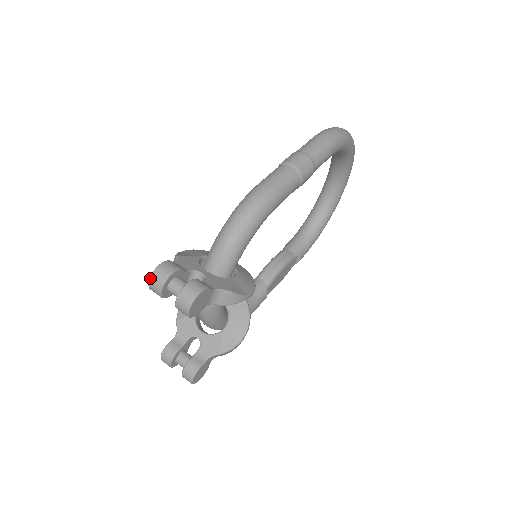
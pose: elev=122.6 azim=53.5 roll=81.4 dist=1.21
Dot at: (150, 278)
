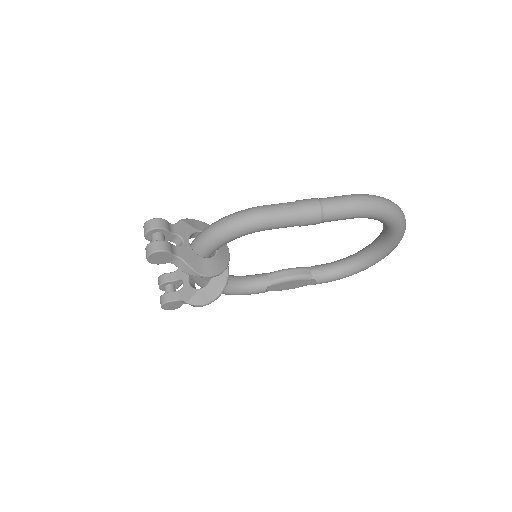
Dot at: (145, 223)
